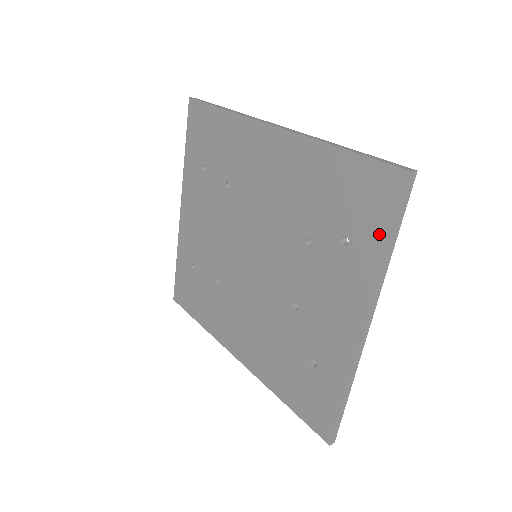
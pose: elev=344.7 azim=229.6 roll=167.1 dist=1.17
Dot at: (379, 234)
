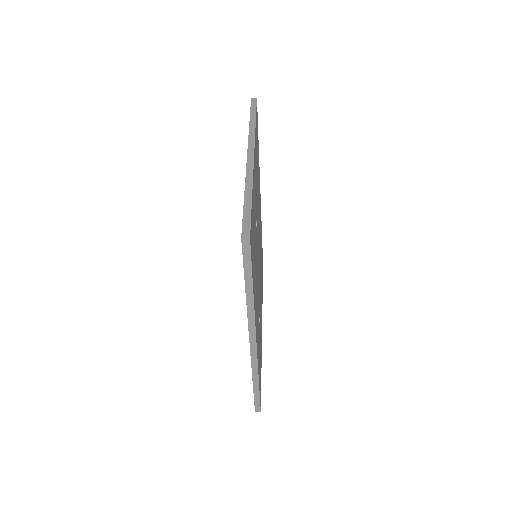
Dot at: occluded
